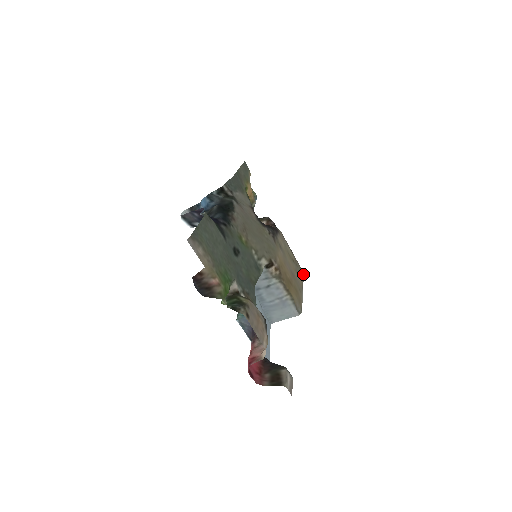
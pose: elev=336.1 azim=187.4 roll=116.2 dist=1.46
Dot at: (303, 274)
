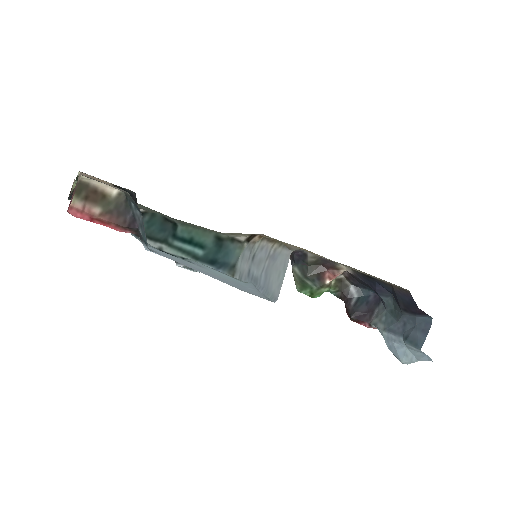
Dot at: (403, 289)
